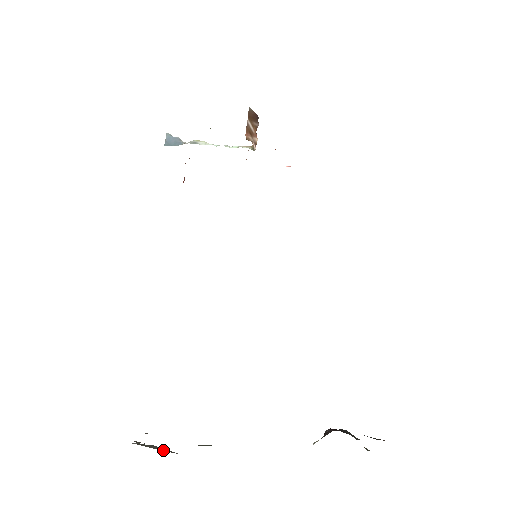
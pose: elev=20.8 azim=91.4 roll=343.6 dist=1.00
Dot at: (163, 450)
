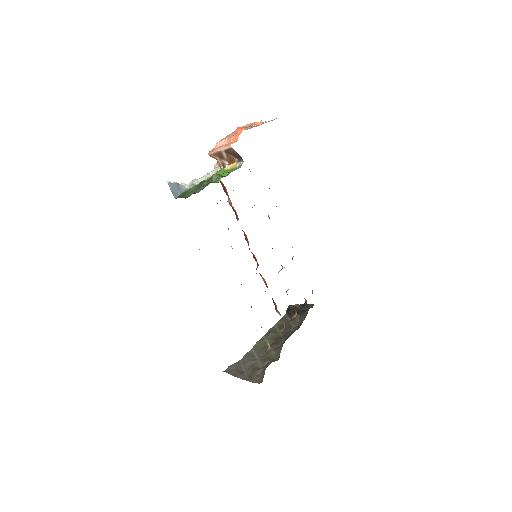
Dot at: (236, 365)
